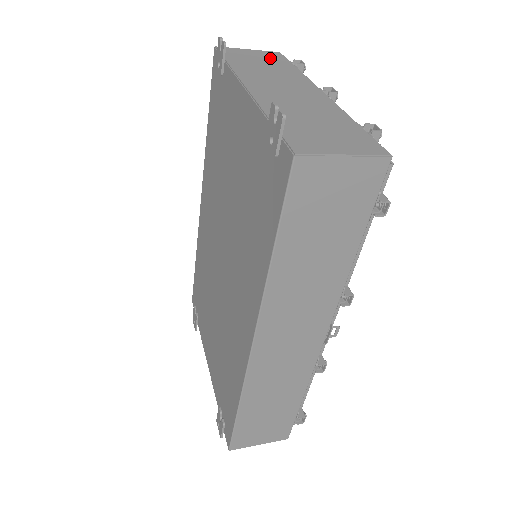
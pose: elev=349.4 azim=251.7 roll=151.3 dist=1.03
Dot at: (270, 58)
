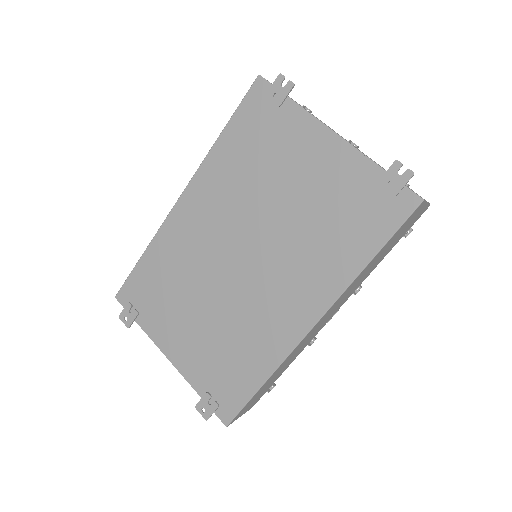
Dot at: occluded
